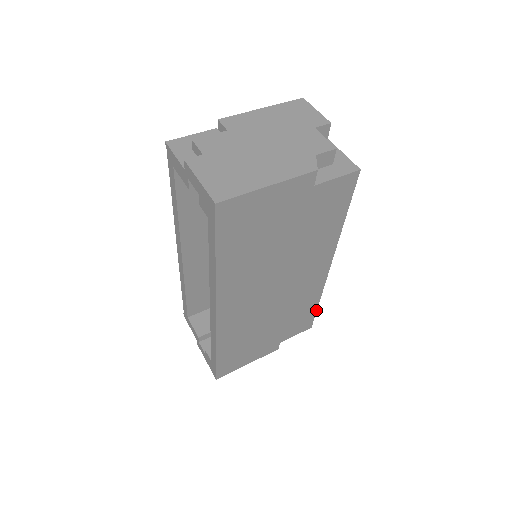
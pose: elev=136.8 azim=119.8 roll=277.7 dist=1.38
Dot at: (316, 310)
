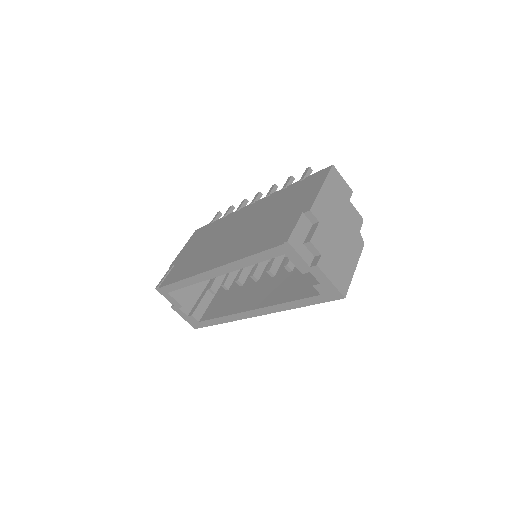
Dot at: occluded
